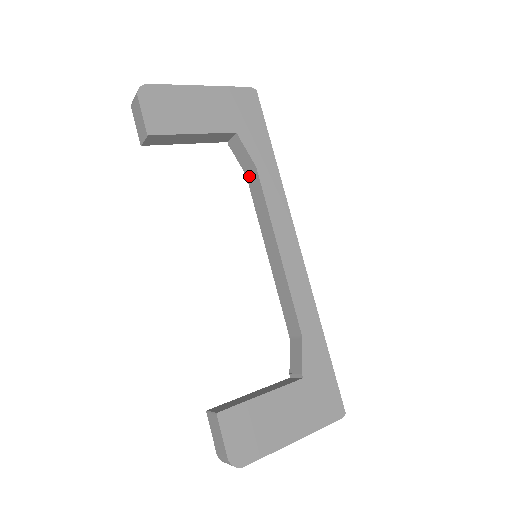
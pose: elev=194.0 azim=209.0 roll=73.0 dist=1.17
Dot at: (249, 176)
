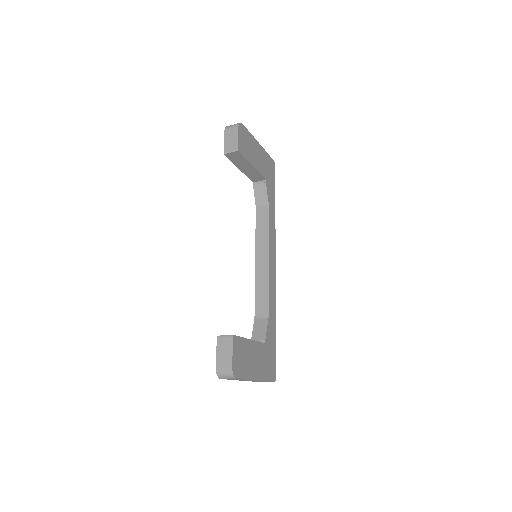
Dot at: (259, 209)
